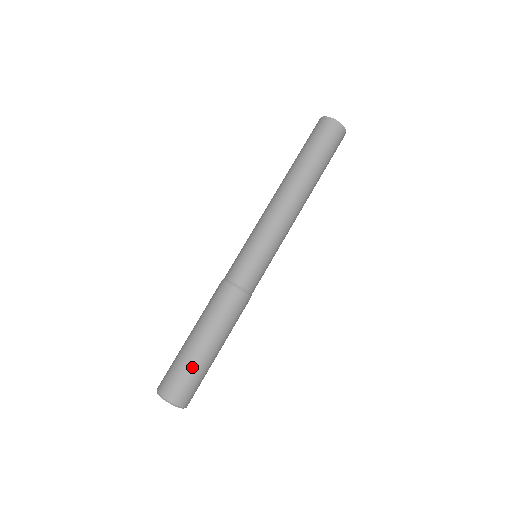
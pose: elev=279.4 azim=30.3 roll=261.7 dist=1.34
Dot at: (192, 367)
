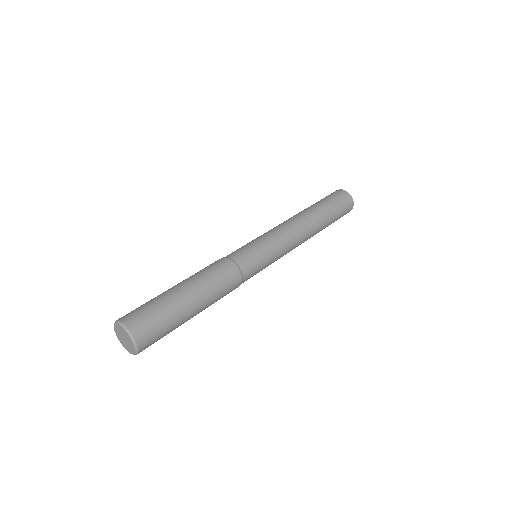
Dot at: (157, 300)
